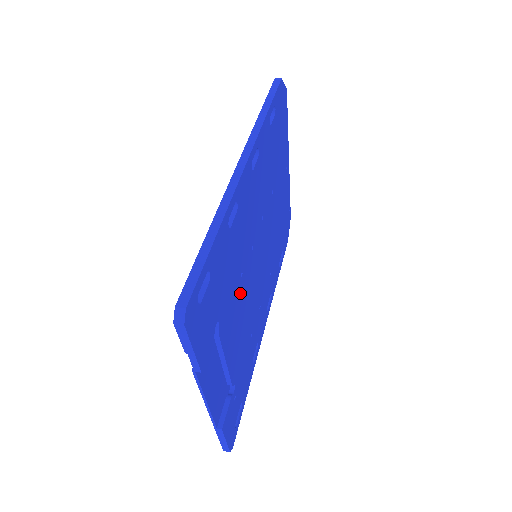
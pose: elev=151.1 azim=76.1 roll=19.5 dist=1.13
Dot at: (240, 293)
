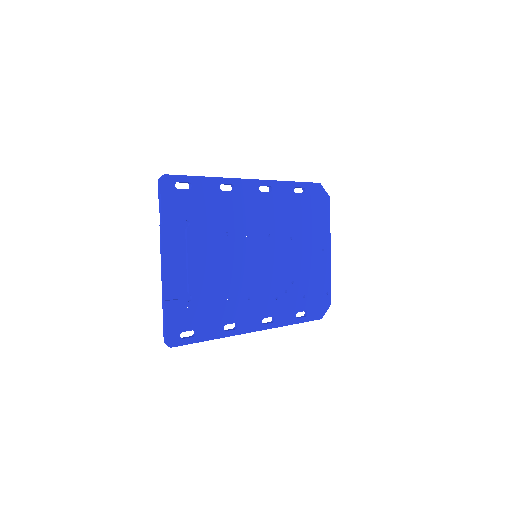
Dot at: (221, 244)
